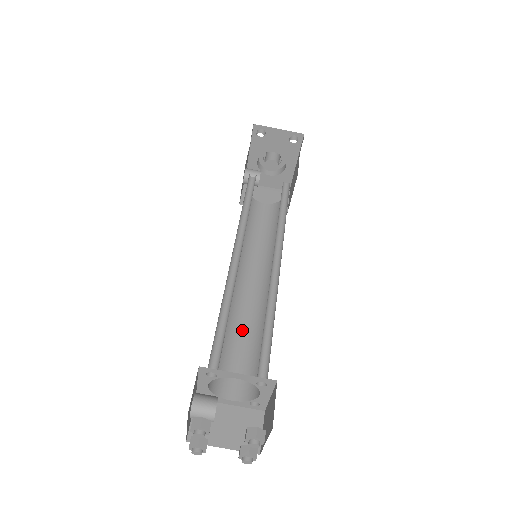
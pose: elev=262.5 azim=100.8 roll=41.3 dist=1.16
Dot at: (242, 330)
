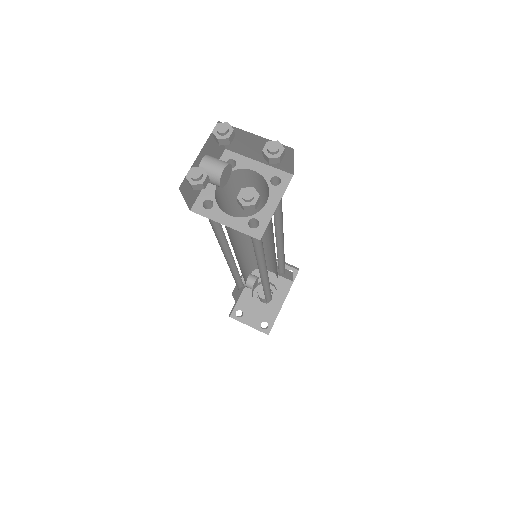
Dot at: occluded
